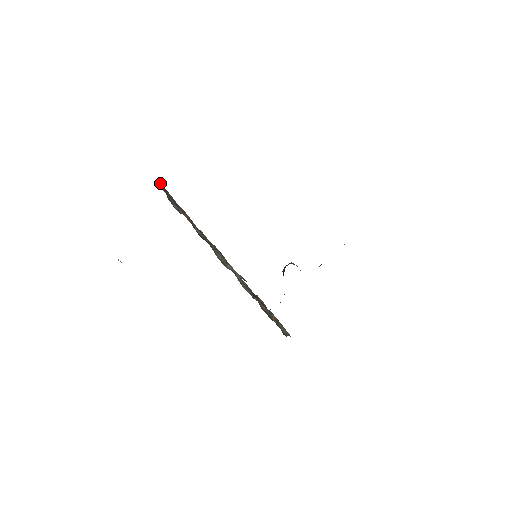
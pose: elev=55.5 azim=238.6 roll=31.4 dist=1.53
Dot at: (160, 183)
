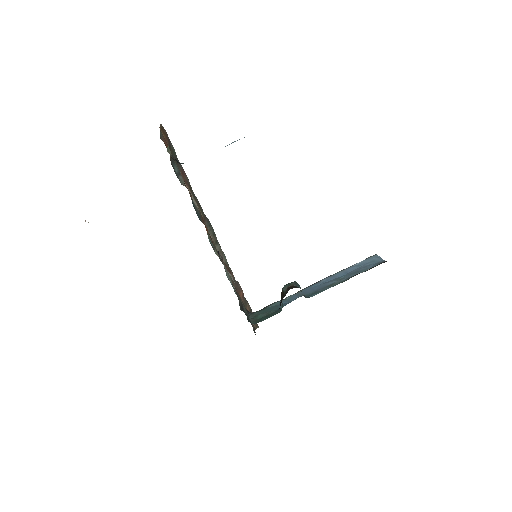
Dot at: (169, 152)
